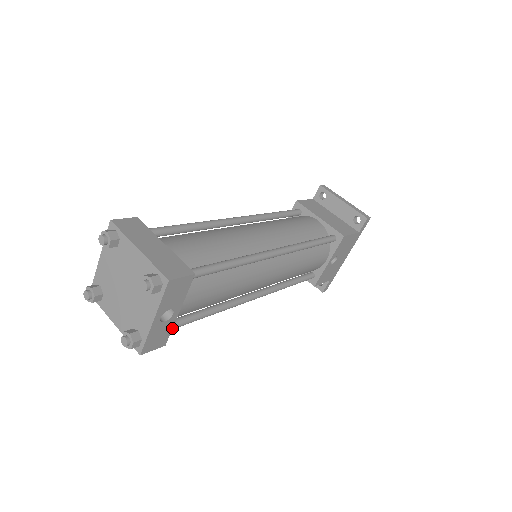
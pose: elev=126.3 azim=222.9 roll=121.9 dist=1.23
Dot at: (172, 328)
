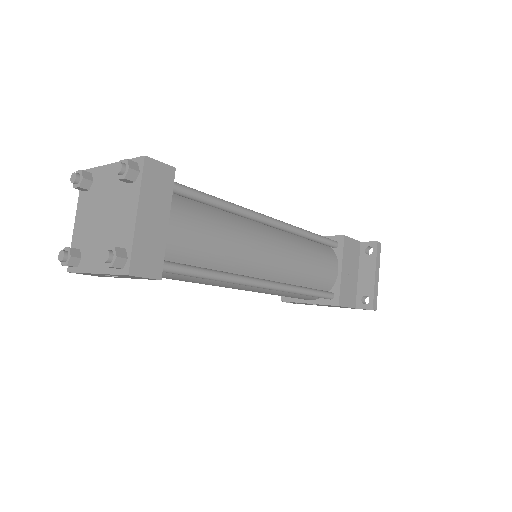
Dot at: occluded
